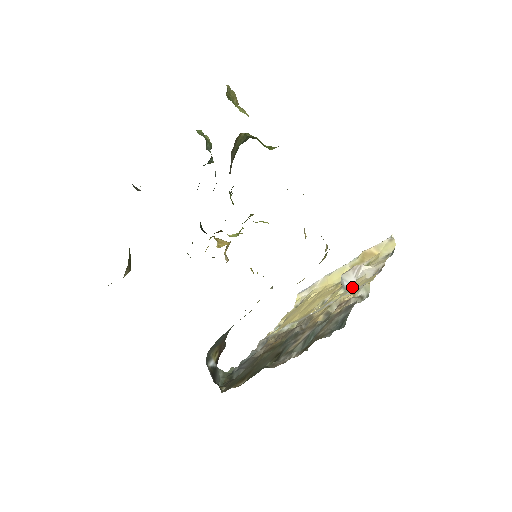
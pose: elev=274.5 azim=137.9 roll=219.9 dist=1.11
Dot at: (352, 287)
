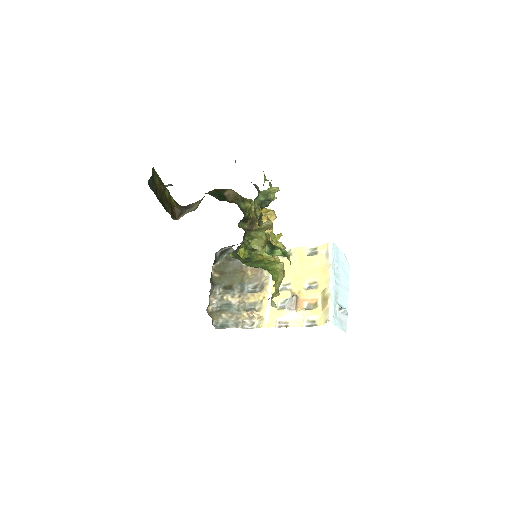
Dot at: (280, 308)
